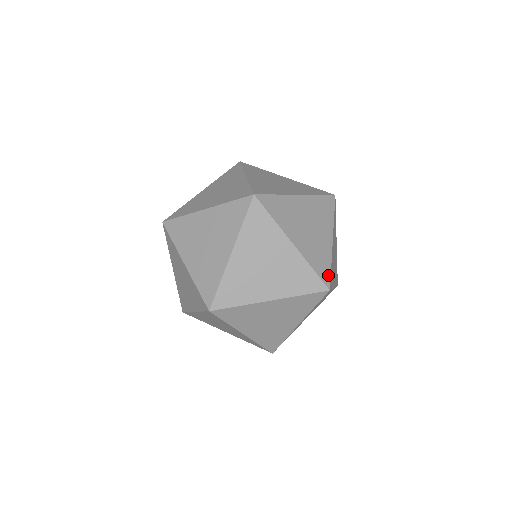
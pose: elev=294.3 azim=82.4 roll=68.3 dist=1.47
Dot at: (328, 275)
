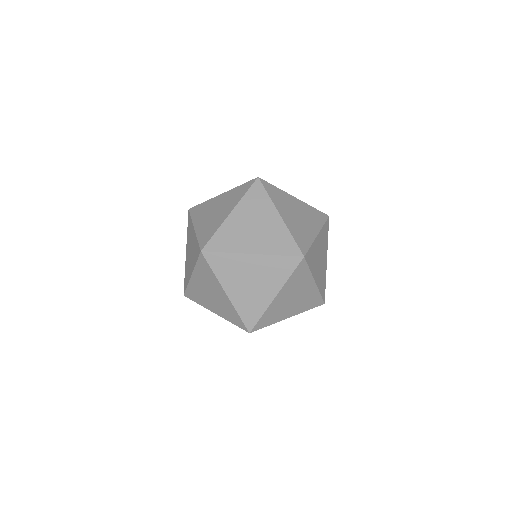
Dot at: (306, 248)
